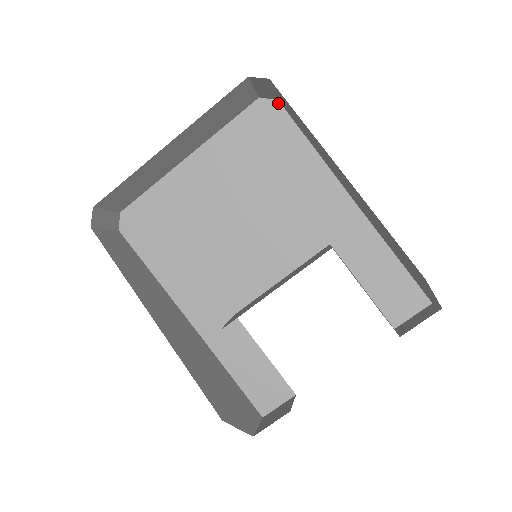
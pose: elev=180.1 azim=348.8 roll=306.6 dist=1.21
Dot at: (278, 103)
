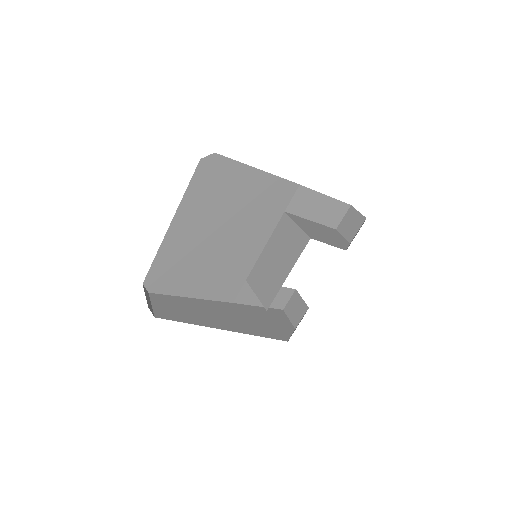
Dot at: (215, 154)
